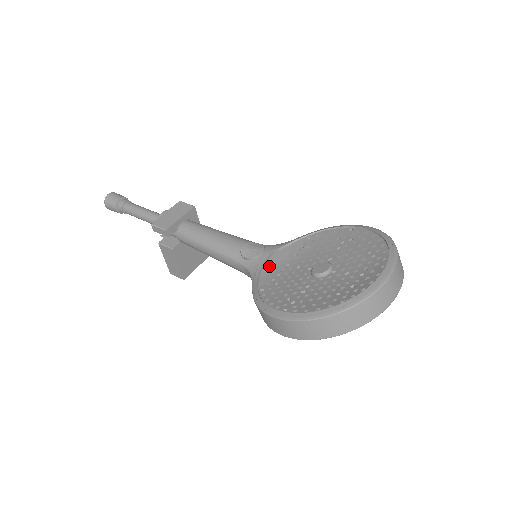
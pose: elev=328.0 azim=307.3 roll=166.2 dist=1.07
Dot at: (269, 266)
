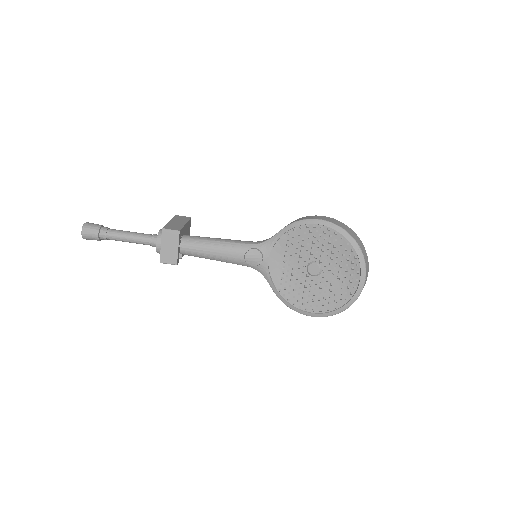
Dot at: (272, 266)
